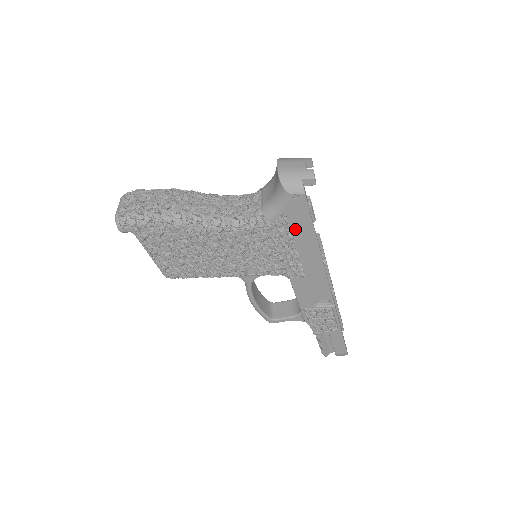
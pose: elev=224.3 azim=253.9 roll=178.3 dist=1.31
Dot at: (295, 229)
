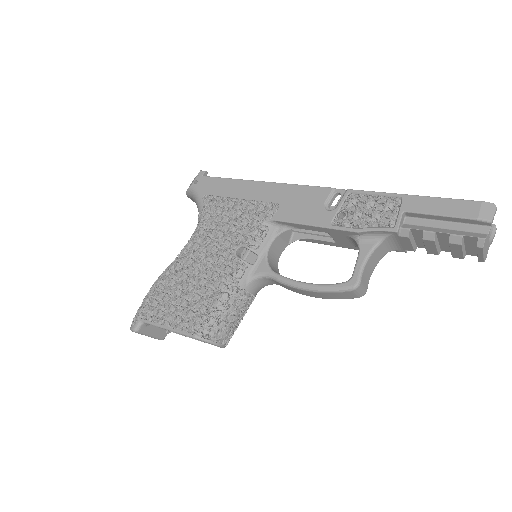
Dot at: (221, 193)
